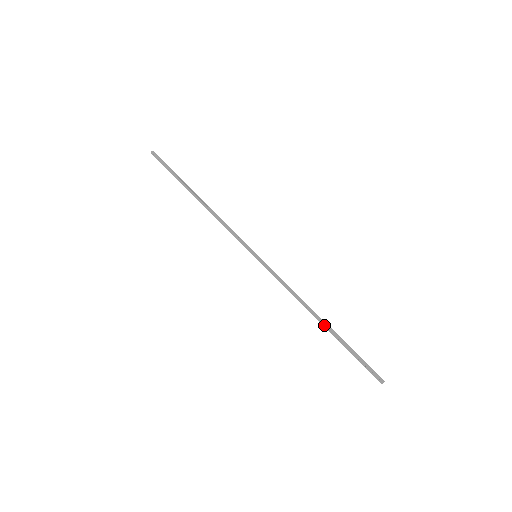
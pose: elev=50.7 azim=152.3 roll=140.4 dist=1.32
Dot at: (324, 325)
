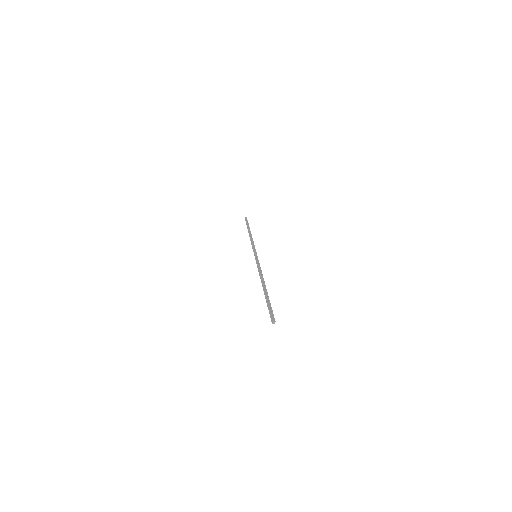
Dot at: (264, 288)
